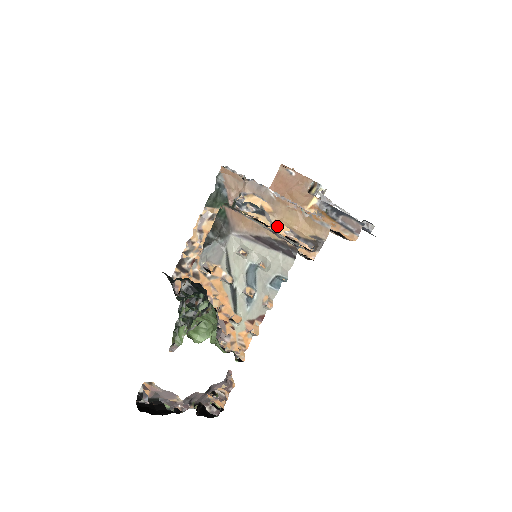
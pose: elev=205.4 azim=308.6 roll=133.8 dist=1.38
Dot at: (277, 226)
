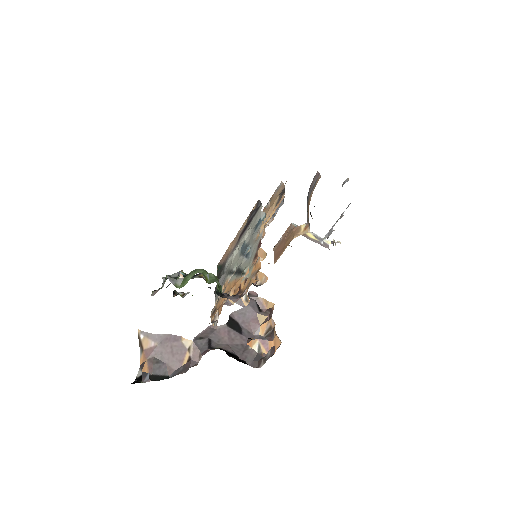
Dot at: occluded
